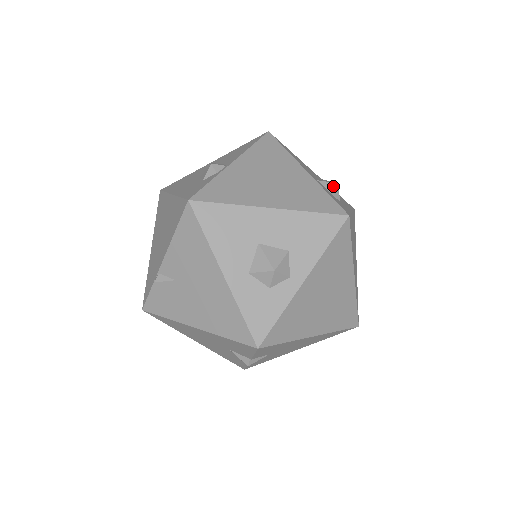
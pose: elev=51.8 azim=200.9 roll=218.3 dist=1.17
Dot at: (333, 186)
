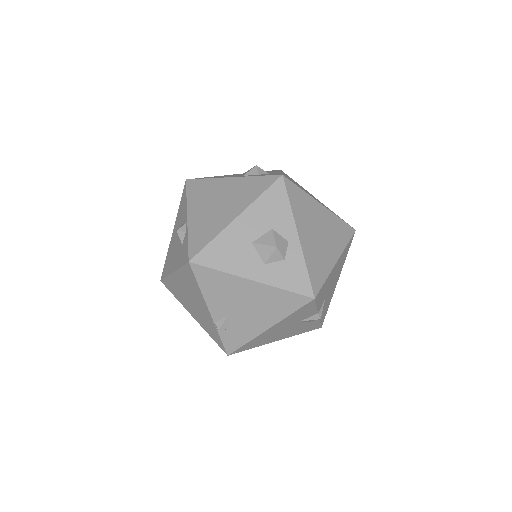
Dot at: (255, 169)
